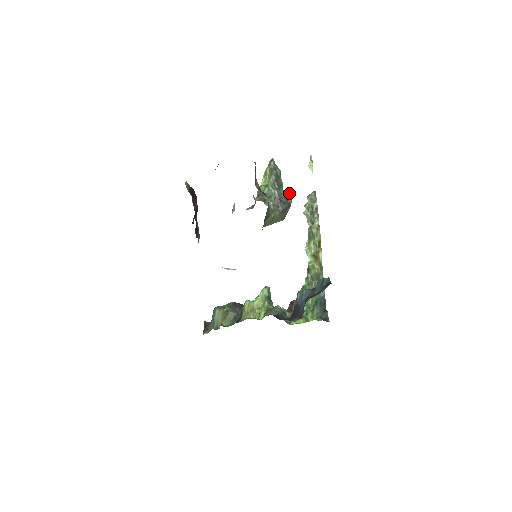
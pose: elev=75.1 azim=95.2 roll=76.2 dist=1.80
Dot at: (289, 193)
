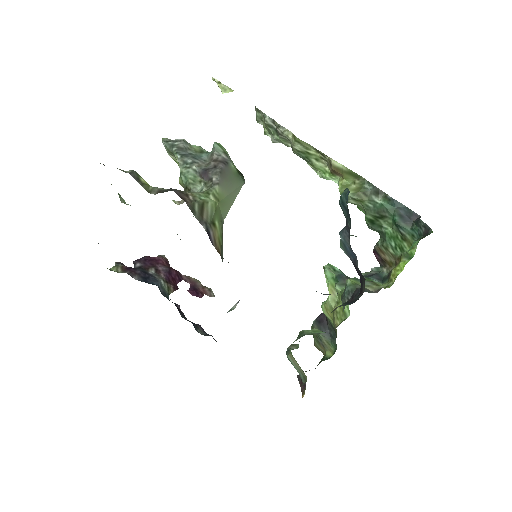
Dot at: (212, 150)
